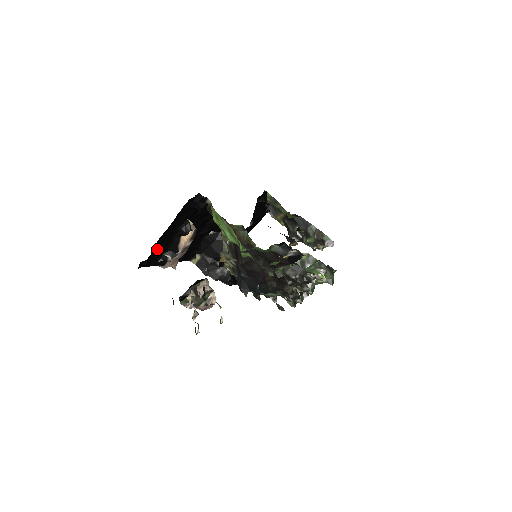
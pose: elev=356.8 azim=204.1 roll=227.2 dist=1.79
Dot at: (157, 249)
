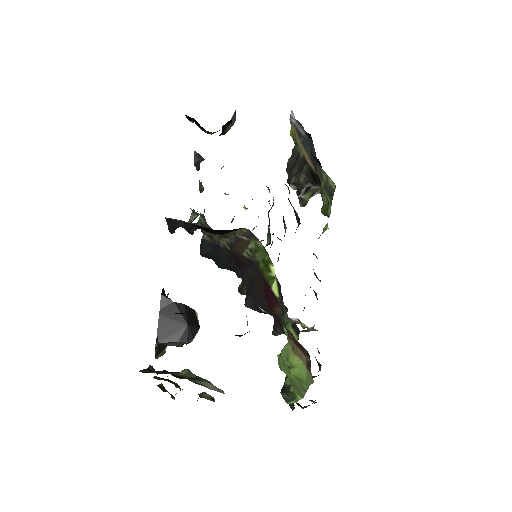
Dot at: occluded
